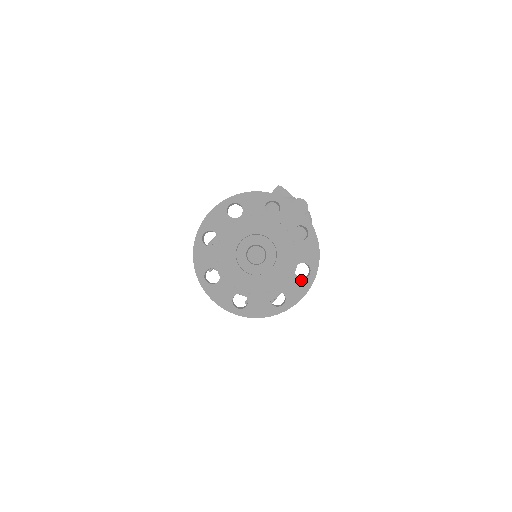
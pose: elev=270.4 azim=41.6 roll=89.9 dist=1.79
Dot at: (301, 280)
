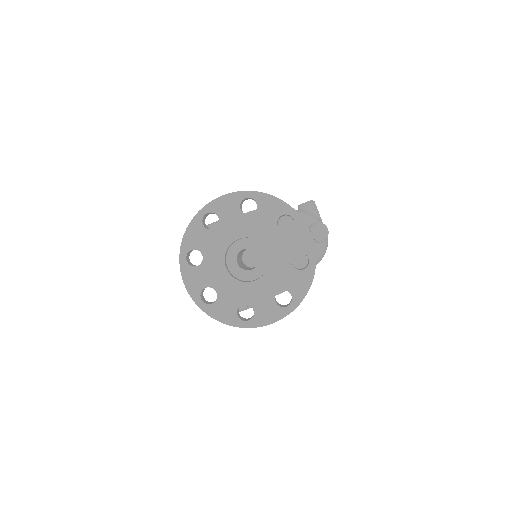
Dot at: (277, 307)
